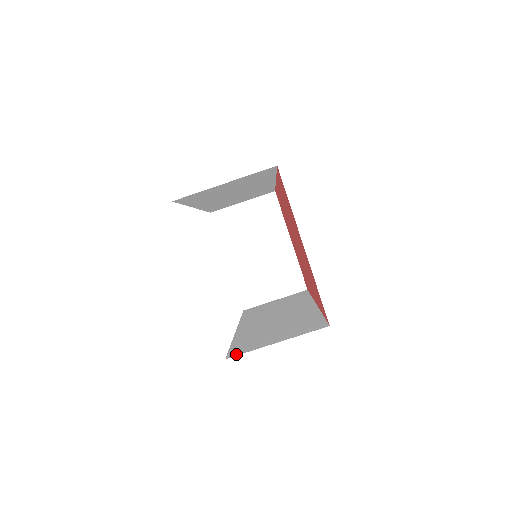
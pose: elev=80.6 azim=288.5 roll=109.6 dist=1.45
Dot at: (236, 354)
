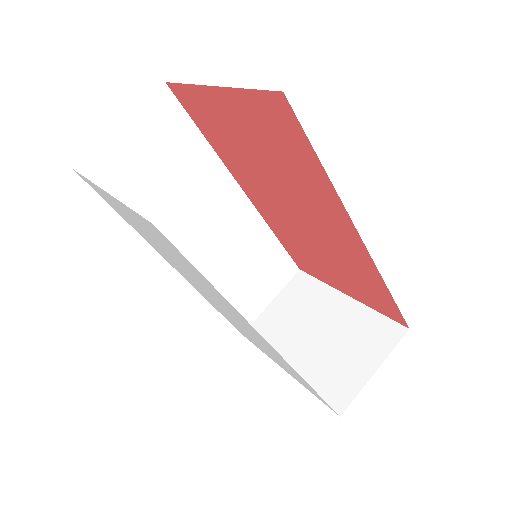
Dot at: occluded
